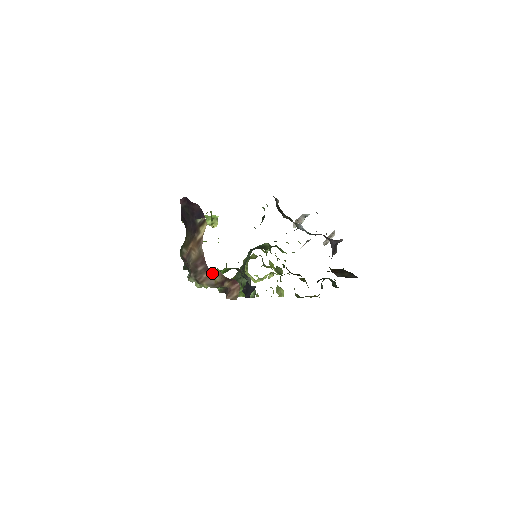
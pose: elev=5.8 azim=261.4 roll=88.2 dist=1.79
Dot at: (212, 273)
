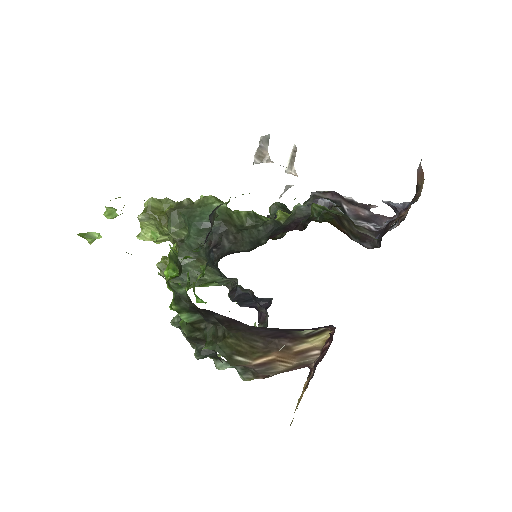
Dot at: occluded
